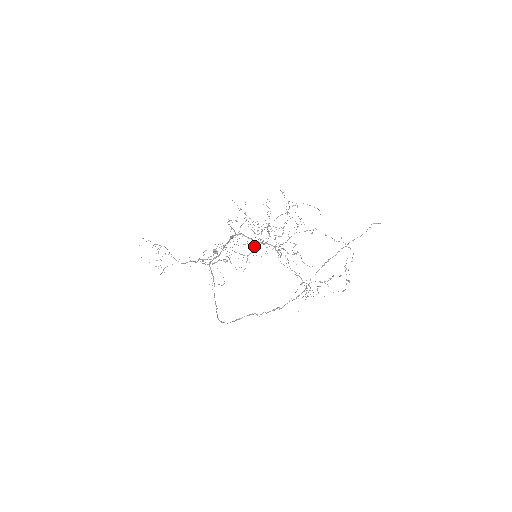
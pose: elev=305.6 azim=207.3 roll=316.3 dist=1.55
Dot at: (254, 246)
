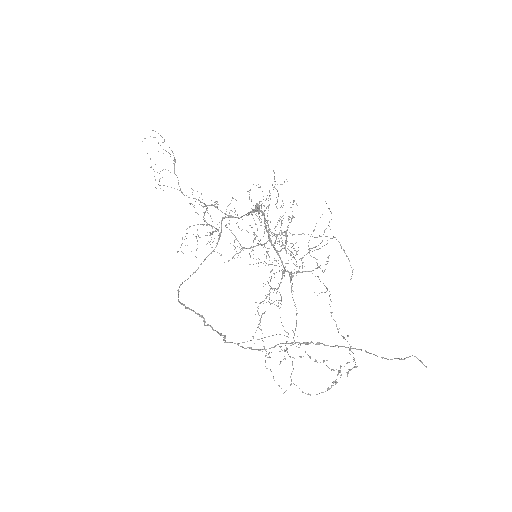
Dot at: occluded
